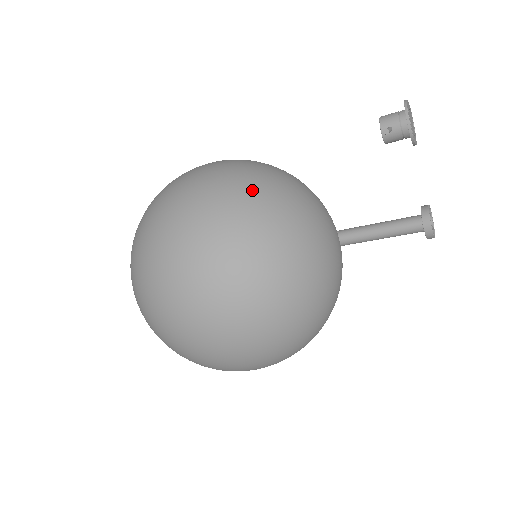
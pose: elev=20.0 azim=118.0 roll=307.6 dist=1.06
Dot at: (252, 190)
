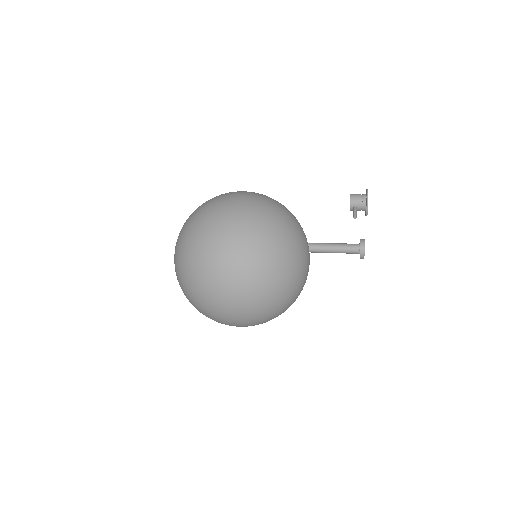
Dot at: (272, 243)
